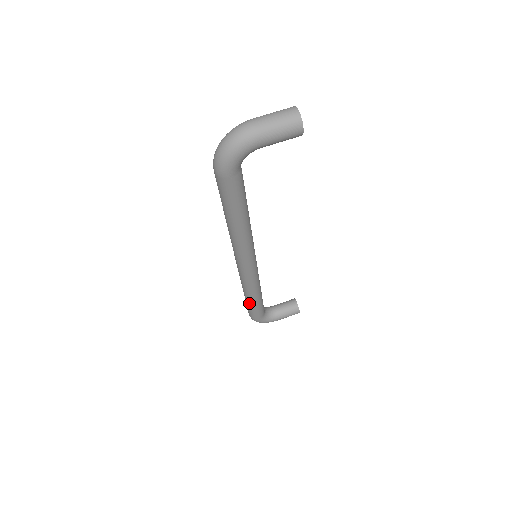
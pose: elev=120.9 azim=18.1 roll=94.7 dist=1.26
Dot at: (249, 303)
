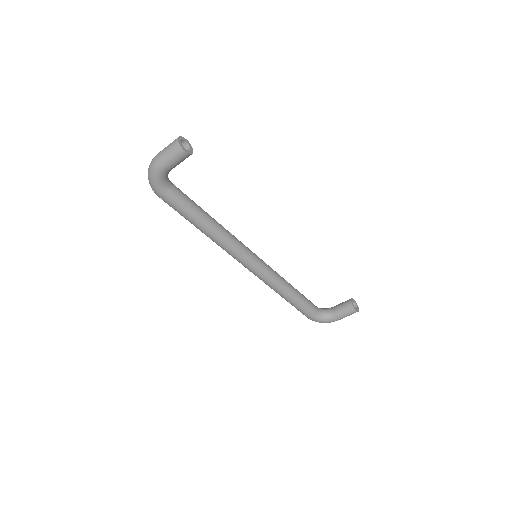
Dot at: (287, 301)
